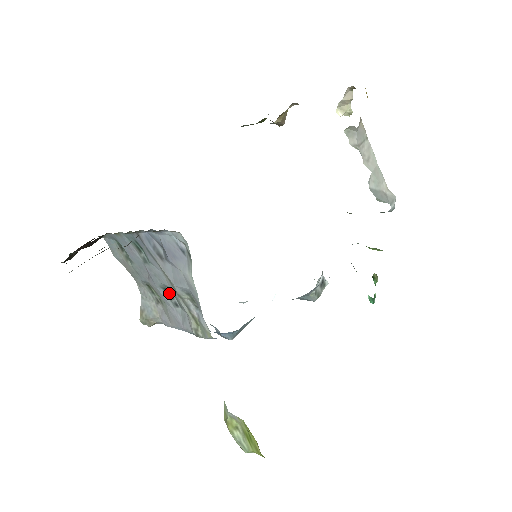
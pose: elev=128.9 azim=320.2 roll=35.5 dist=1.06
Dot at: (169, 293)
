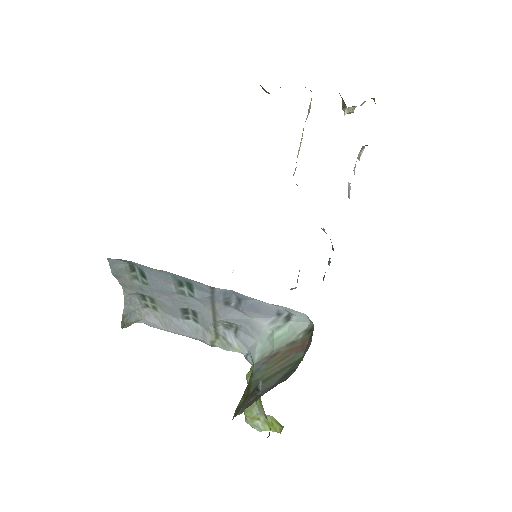
Dot at: (186, 311)
